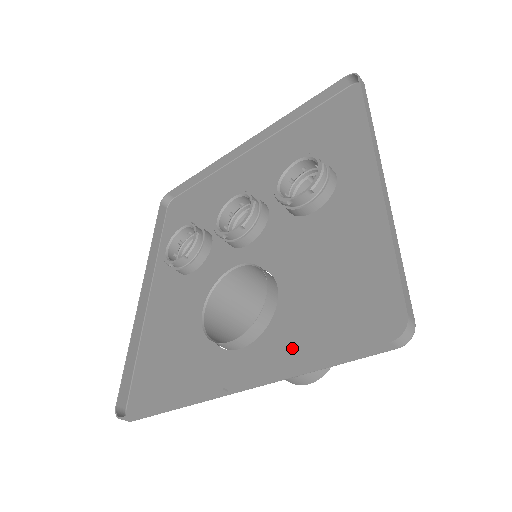
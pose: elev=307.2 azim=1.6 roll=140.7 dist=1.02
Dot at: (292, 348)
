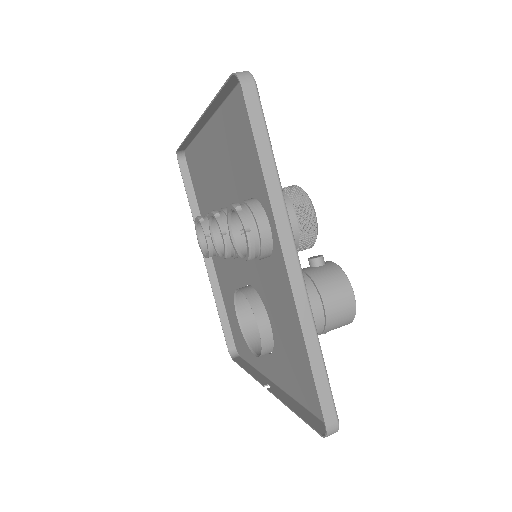
Dot at: (288, 378)
